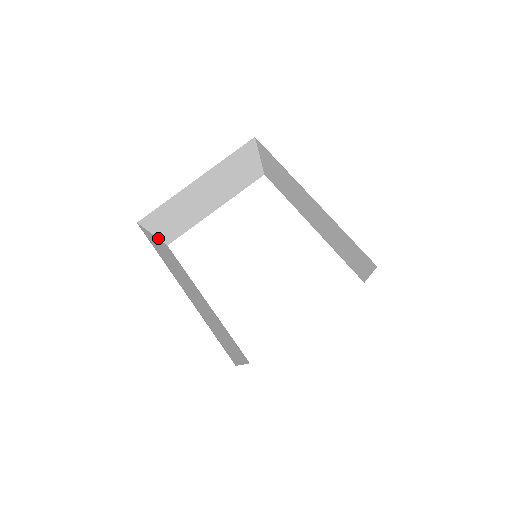
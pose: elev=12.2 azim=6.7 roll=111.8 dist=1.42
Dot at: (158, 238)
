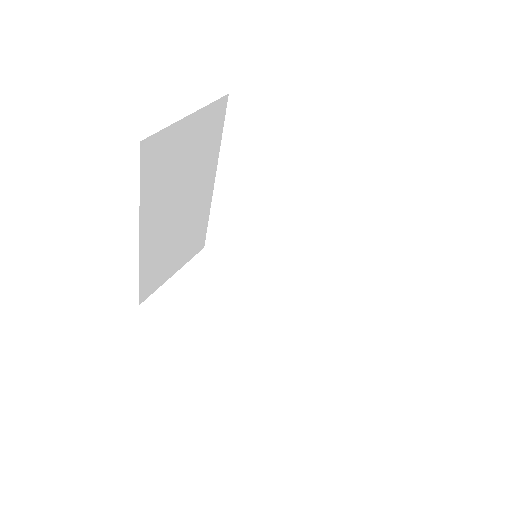
Dot at: (203, 107)
